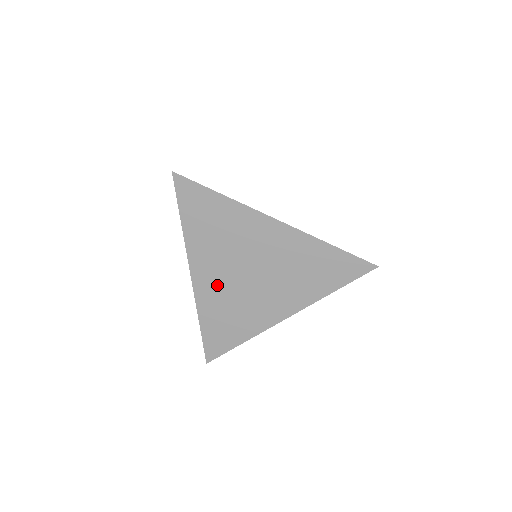
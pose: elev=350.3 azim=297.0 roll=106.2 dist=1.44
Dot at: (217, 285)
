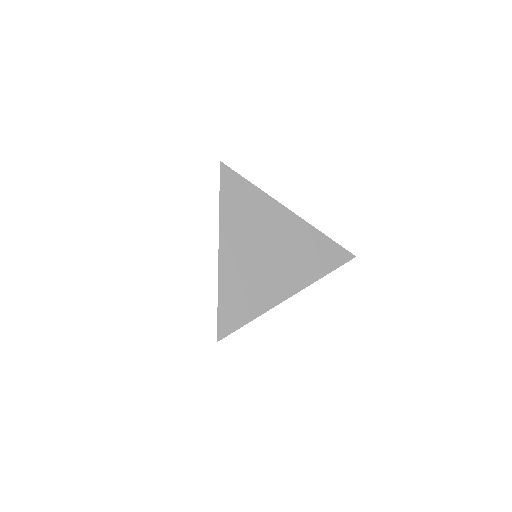
Dot at: occluded
